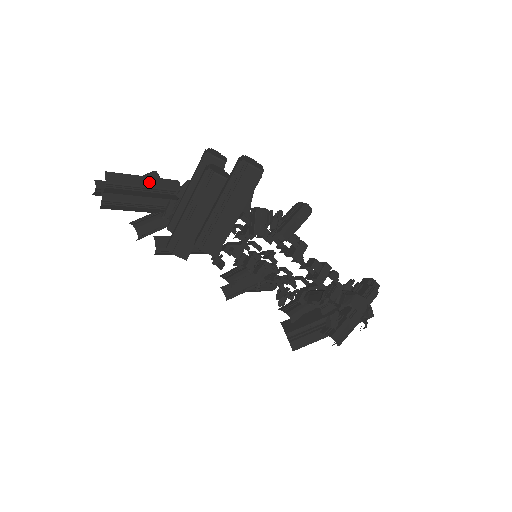
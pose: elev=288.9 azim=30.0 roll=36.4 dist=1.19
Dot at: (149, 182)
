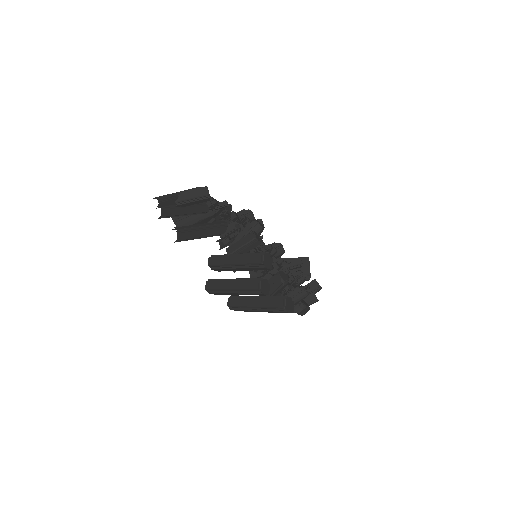
Dot at: (206, 233)
